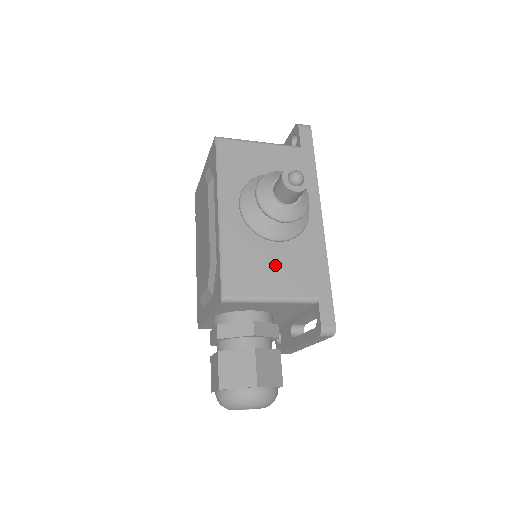
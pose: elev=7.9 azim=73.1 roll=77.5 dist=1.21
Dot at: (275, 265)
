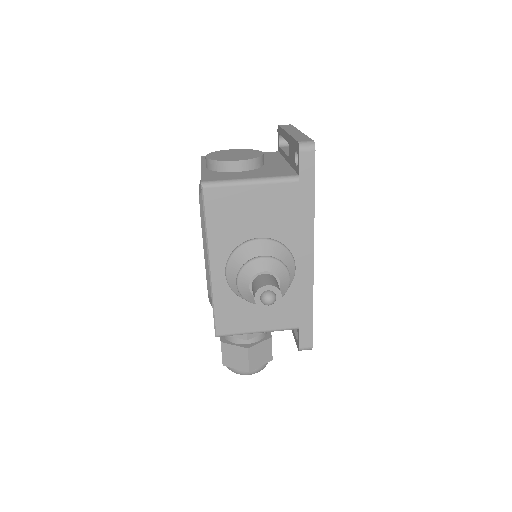
Dot at: occluded
